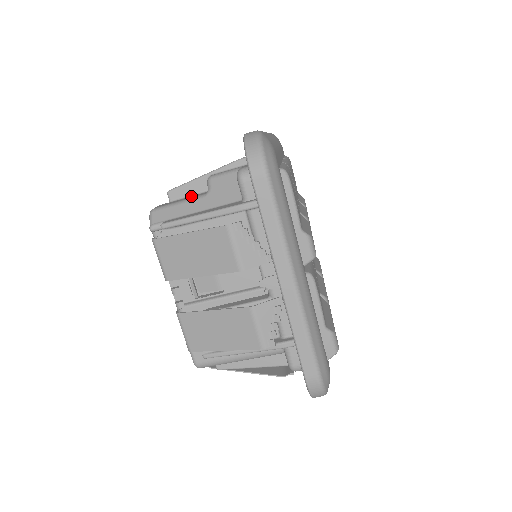
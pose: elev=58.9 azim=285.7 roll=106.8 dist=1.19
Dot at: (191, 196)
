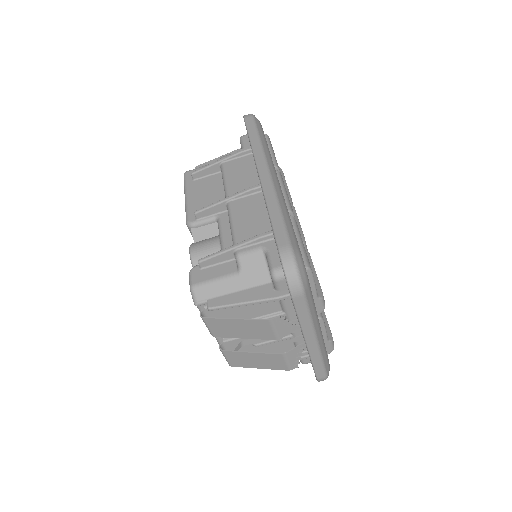
Dot at: (220, 265)
